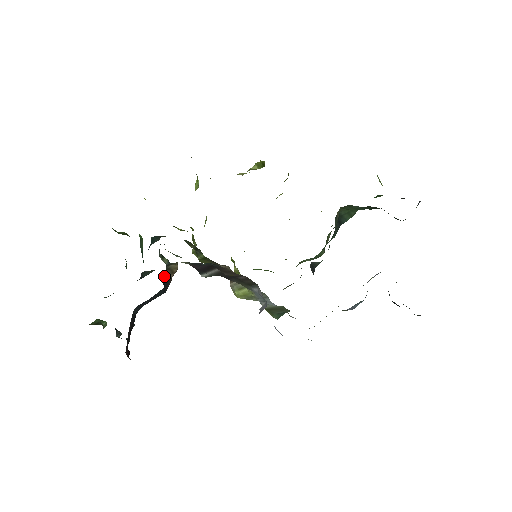
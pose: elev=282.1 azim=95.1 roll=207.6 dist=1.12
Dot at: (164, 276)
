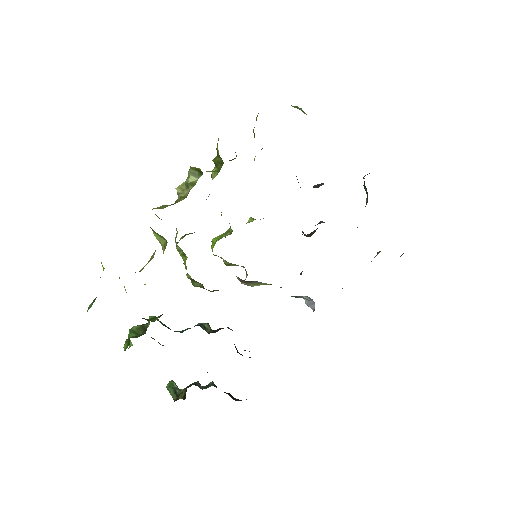
Dot at: (236, 349)
